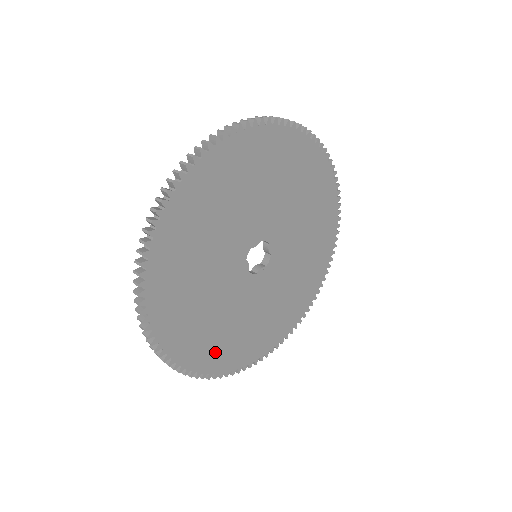
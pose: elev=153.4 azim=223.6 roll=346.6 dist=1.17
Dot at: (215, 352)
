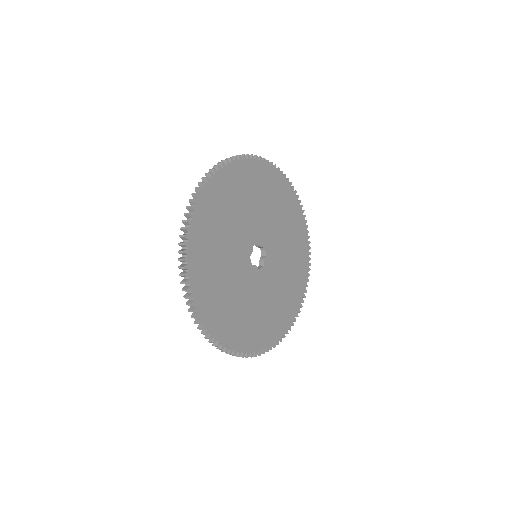
Dot at: (271, 328)
